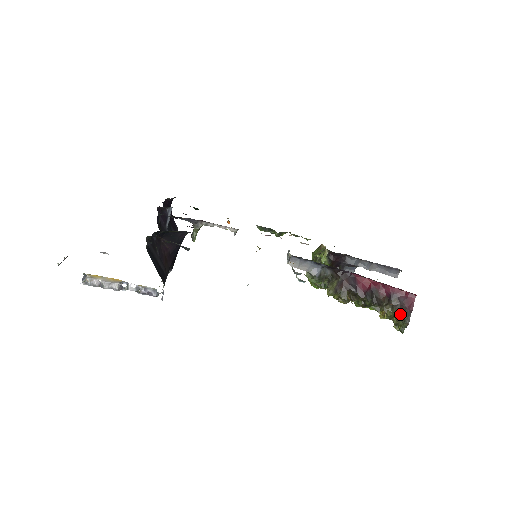
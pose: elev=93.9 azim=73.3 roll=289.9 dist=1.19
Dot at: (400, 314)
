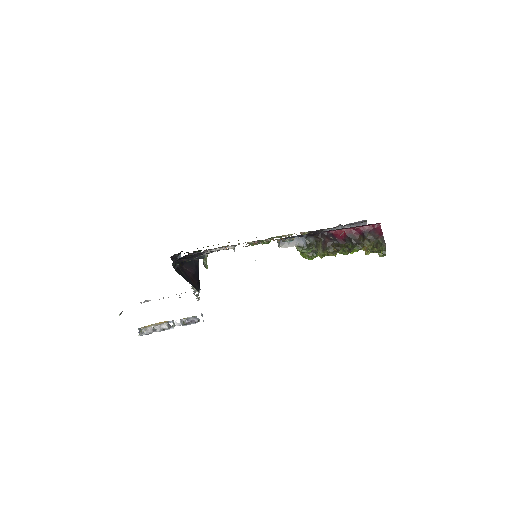
Dot at: (377, 243)
